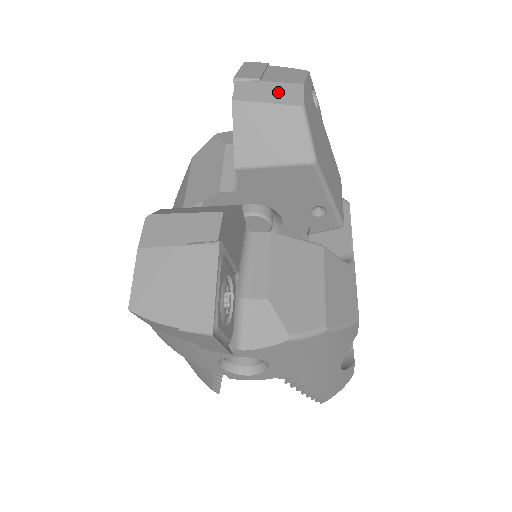
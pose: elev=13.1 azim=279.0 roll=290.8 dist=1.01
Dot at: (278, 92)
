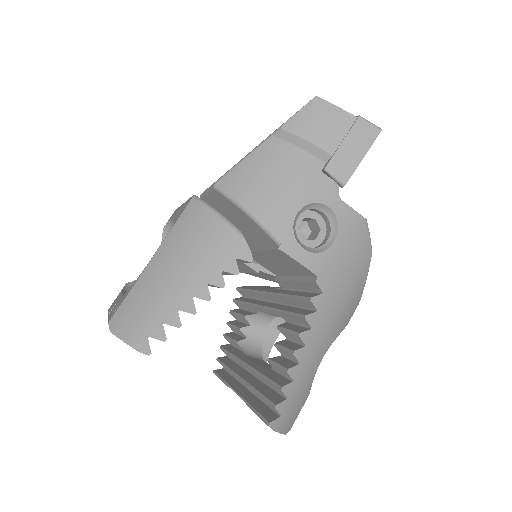
Dot at: occluded
